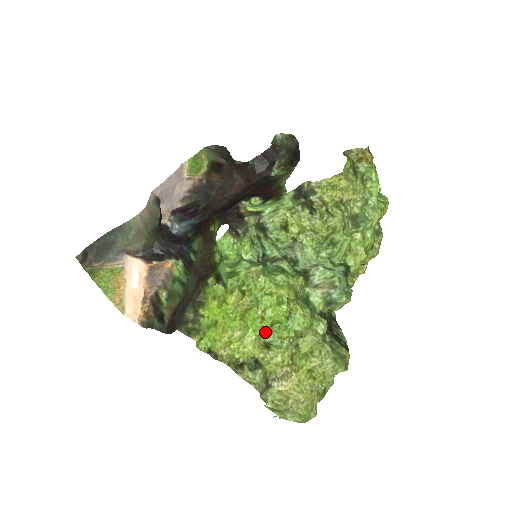
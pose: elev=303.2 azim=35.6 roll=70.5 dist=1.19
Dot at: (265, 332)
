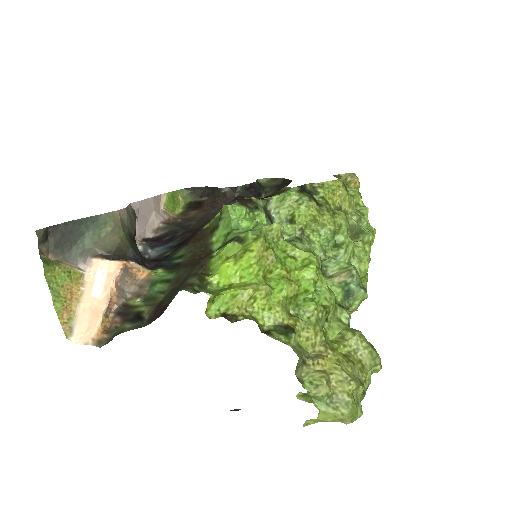
Dot at: (290, 301)
